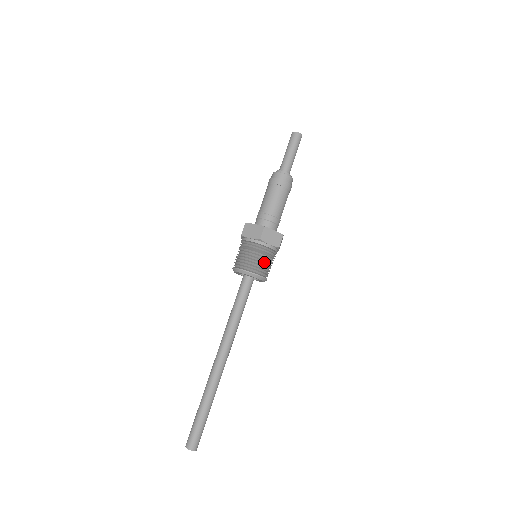
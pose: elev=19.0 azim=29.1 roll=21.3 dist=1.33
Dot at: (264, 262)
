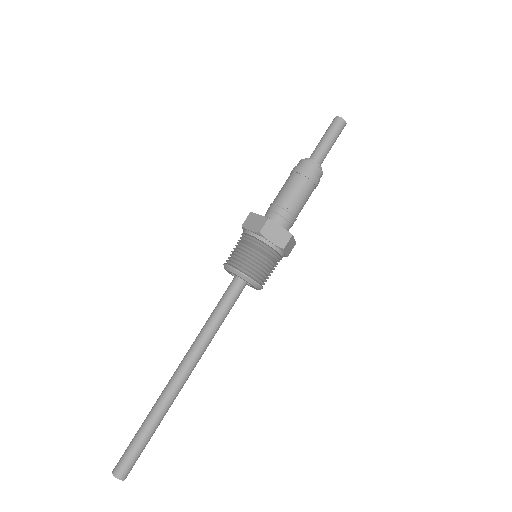
Dot at: (260, 263)
